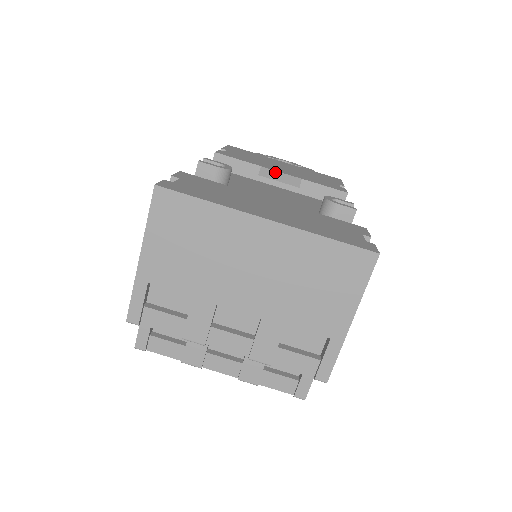
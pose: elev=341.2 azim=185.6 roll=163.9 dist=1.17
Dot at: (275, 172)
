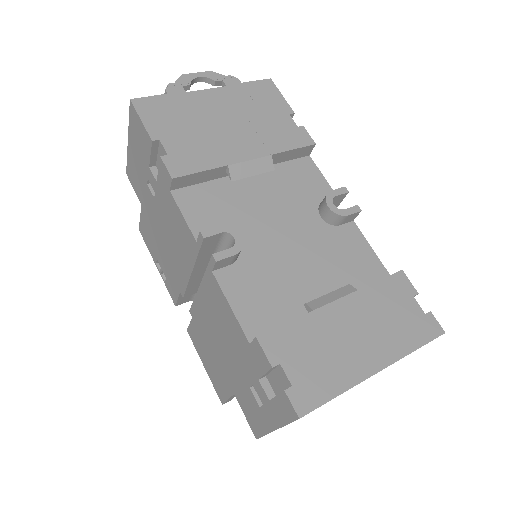
Dot at: (244, 164)
